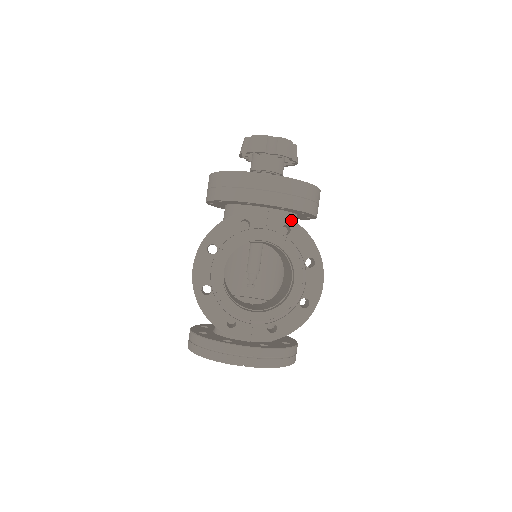
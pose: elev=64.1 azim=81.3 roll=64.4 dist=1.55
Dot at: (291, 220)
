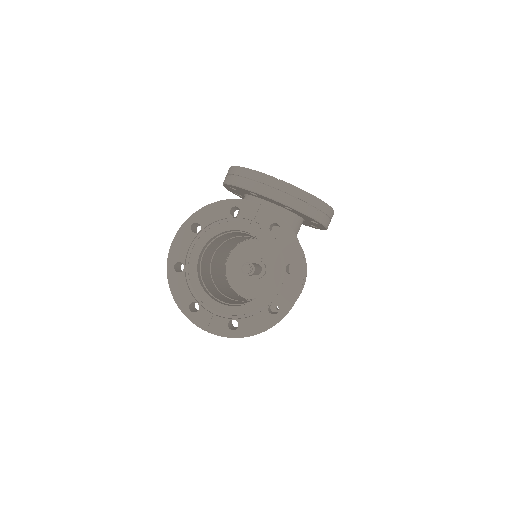
Dot at: occluded
